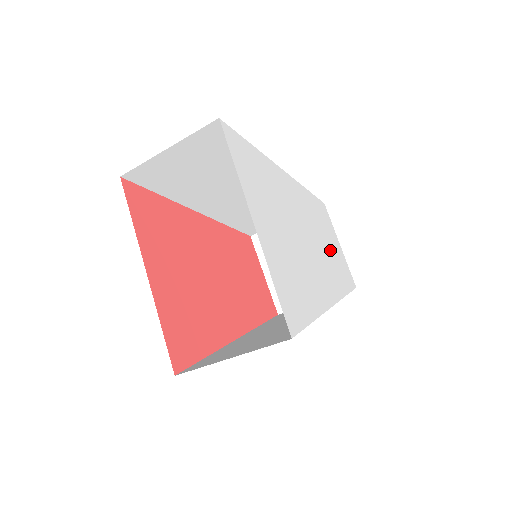
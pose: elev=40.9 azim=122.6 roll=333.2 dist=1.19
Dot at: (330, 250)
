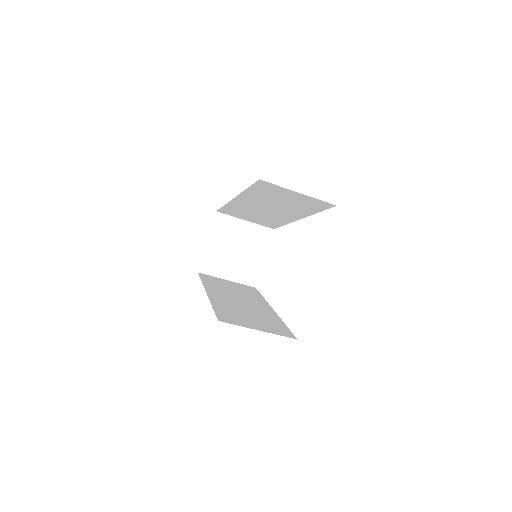
Dot at: occluded
